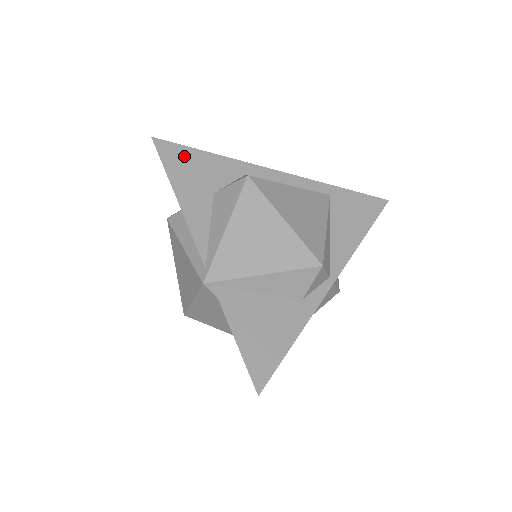
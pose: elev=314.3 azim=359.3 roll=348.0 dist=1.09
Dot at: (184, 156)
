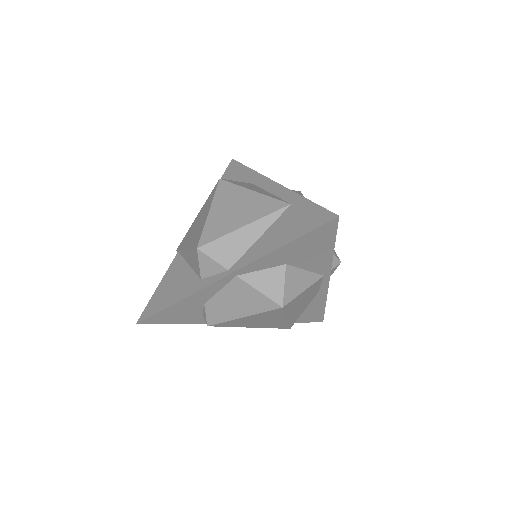
Dot at: (235, 170)
